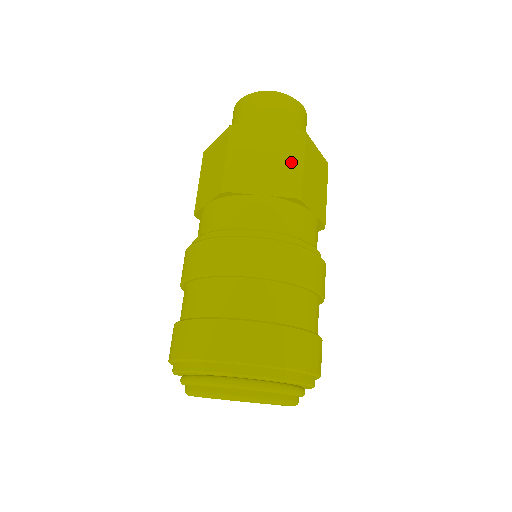
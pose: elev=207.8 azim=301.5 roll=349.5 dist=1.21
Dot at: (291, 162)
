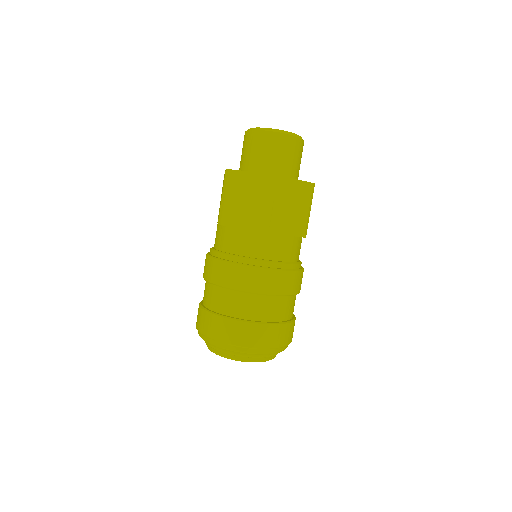
Dot at: (263, 203)
